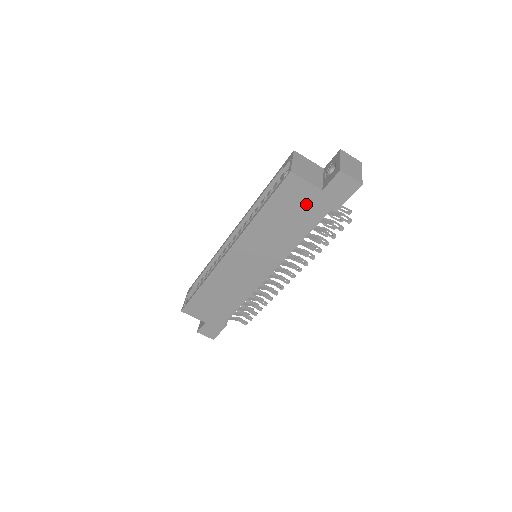
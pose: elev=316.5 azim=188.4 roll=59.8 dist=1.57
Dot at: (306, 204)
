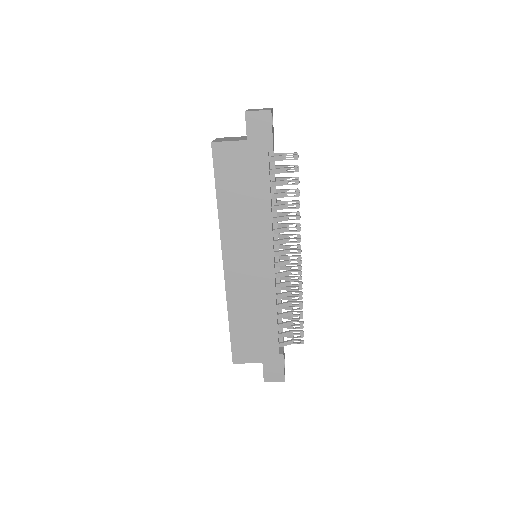
Dot at: (245, 163)
